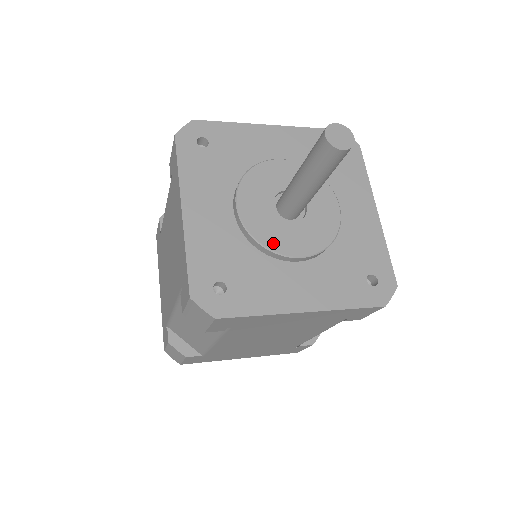
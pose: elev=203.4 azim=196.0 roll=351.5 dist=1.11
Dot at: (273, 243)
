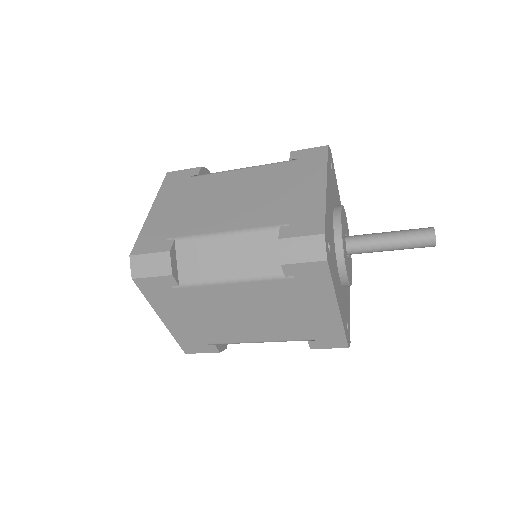
Dot at: (345, 254)
